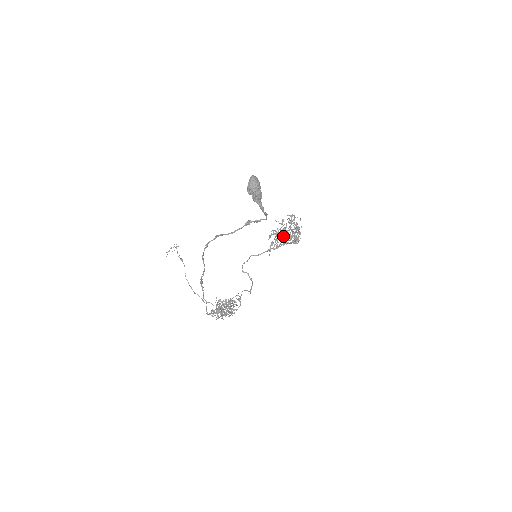
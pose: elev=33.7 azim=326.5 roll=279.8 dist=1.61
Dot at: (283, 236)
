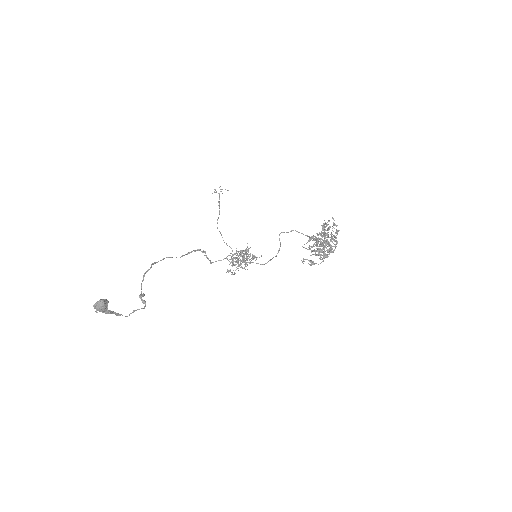
Dot at: (321, 241)
